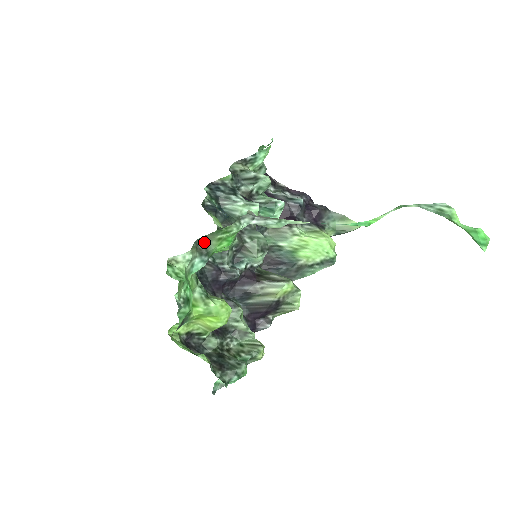
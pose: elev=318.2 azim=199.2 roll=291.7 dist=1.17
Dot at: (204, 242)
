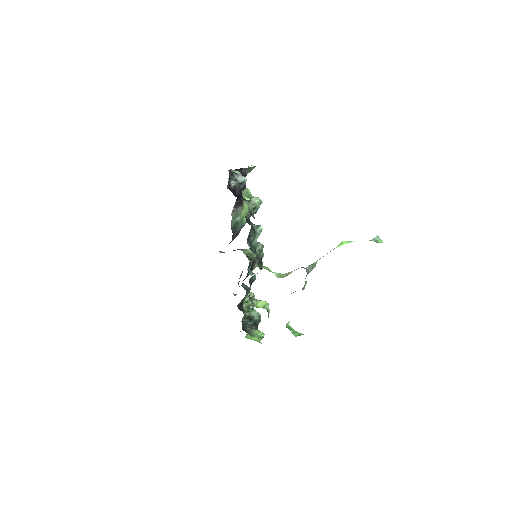
Dot at: occluded
